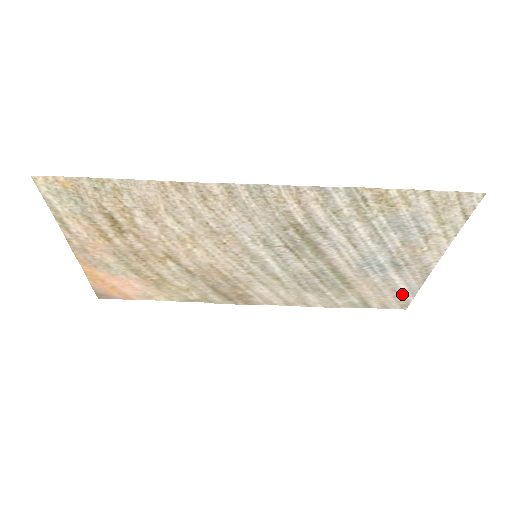
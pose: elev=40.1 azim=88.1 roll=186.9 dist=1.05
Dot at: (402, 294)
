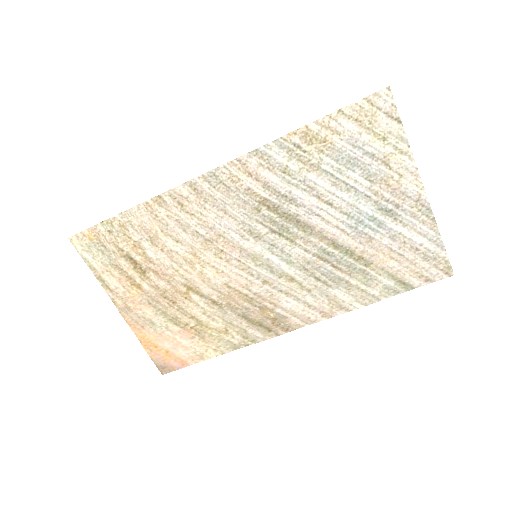
Dot at: (429, 252)
